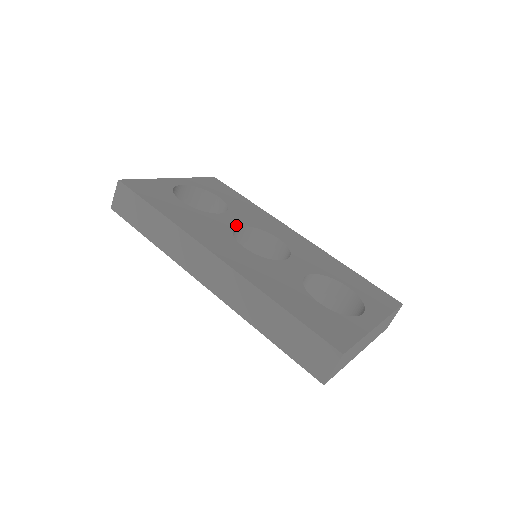
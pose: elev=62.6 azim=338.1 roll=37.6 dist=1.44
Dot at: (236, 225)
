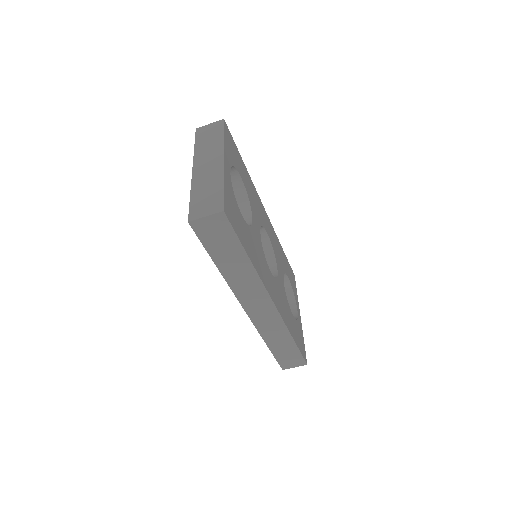
Dot at: (260, 234)
